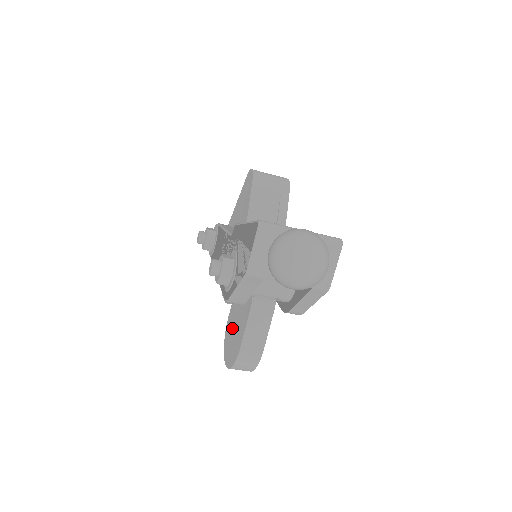
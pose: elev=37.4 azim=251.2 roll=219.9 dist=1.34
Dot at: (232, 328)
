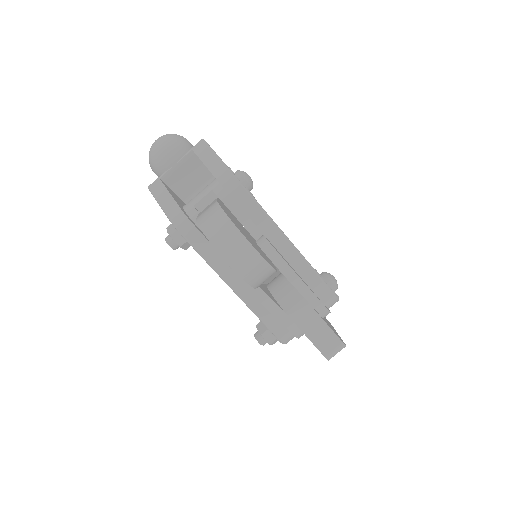
Dot at: occluded
